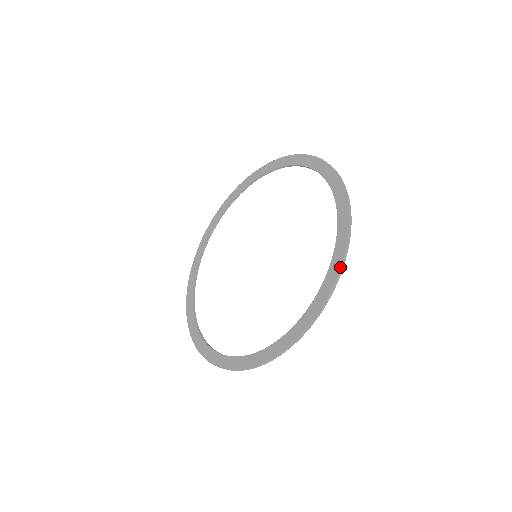
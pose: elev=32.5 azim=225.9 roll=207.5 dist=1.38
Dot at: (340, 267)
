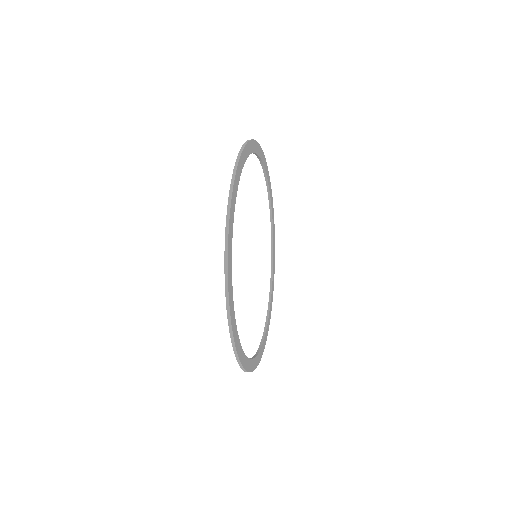
Dot at: occluded
